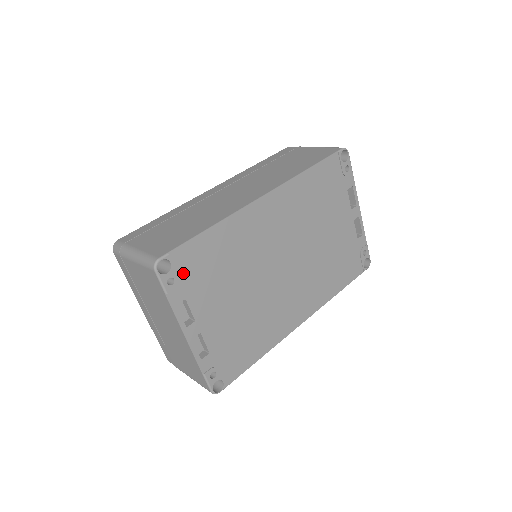
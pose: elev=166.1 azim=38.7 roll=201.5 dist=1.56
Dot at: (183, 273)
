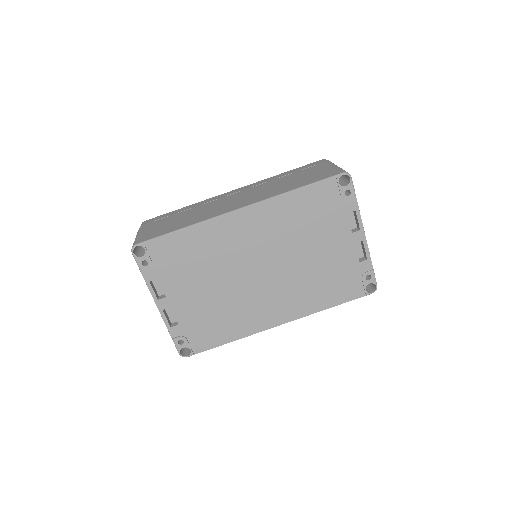
Dot at: (156, 259)
